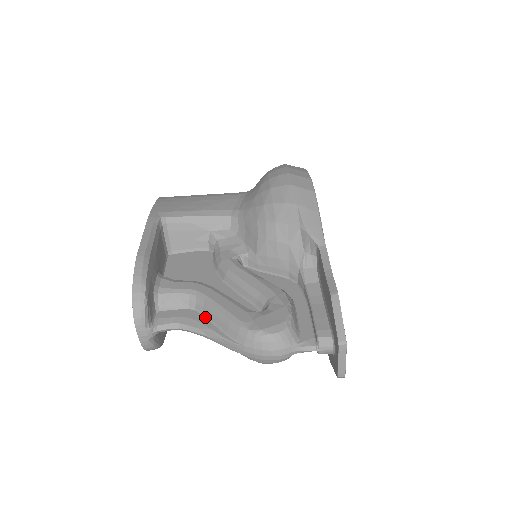
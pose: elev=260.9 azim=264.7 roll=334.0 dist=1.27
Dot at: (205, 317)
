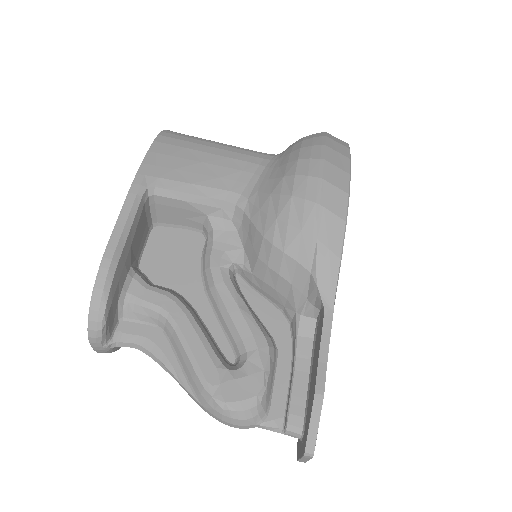
Dot at: (172, 347)
